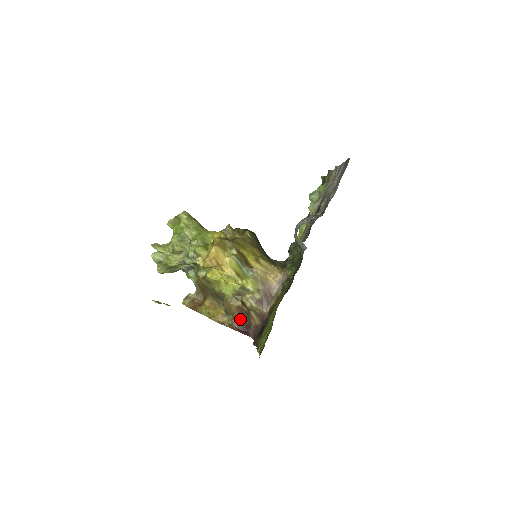
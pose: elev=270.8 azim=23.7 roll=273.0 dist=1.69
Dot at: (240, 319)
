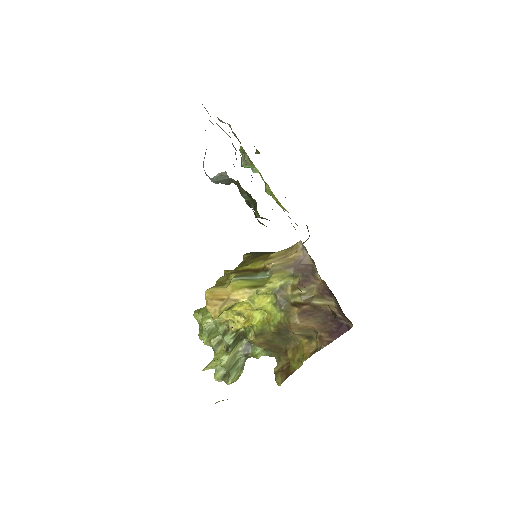
Dot at: (320, 324)
